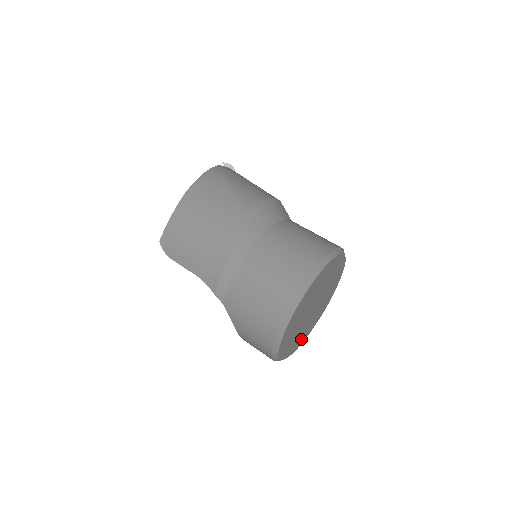
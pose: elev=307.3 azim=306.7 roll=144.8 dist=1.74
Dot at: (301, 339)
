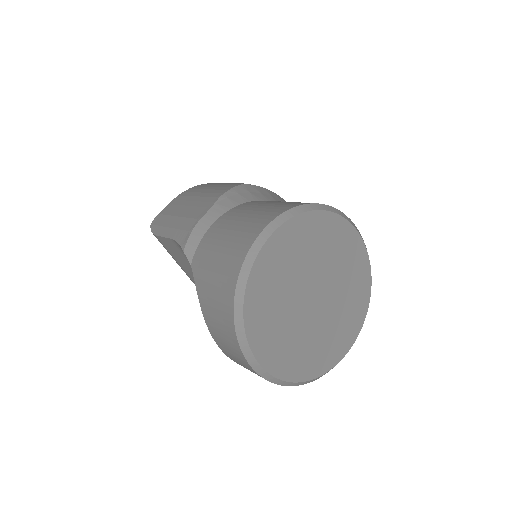
Dot at: (299, 364)
